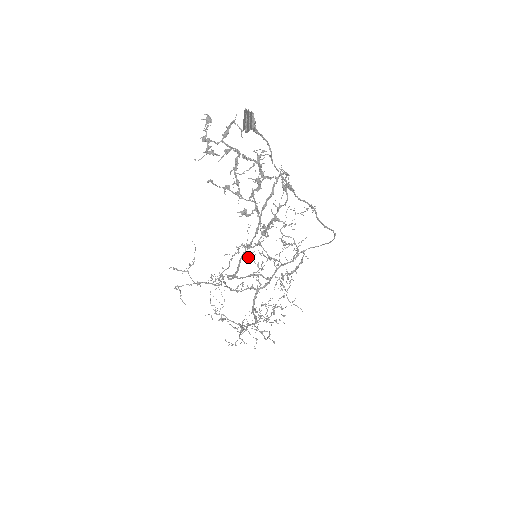
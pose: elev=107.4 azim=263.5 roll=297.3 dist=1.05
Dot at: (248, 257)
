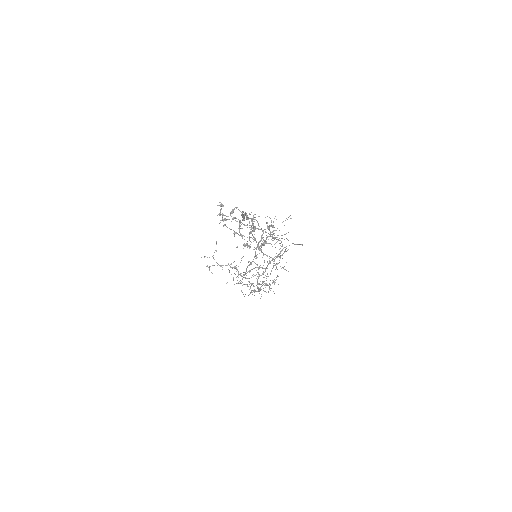
Dot at: occluded
